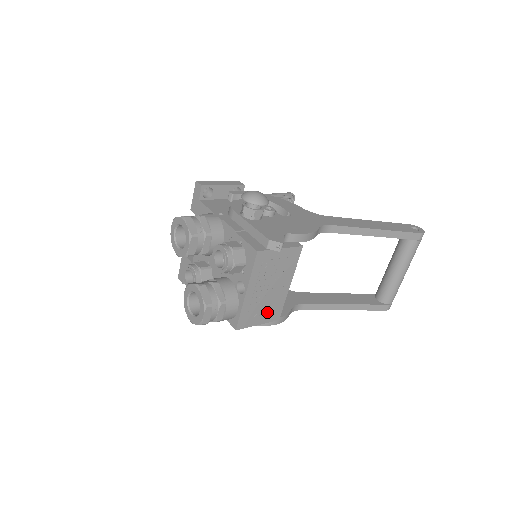
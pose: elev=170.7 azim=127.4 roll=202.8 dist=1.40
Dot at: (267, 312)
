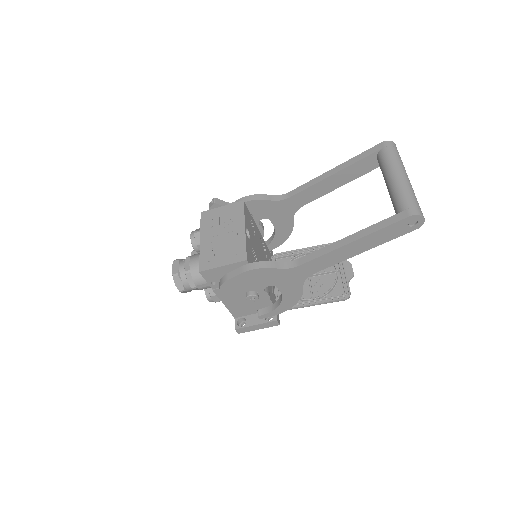
Dot at: (229, 254)
